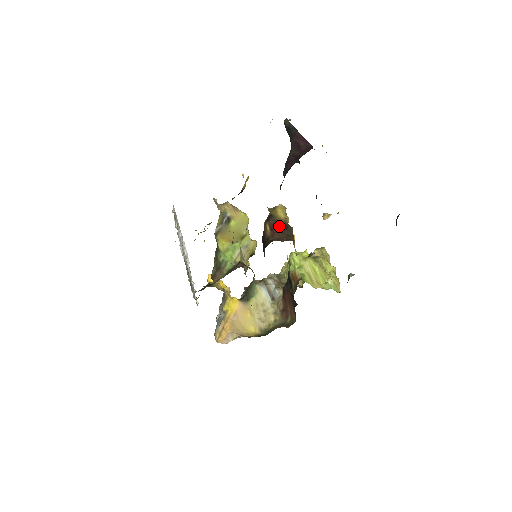
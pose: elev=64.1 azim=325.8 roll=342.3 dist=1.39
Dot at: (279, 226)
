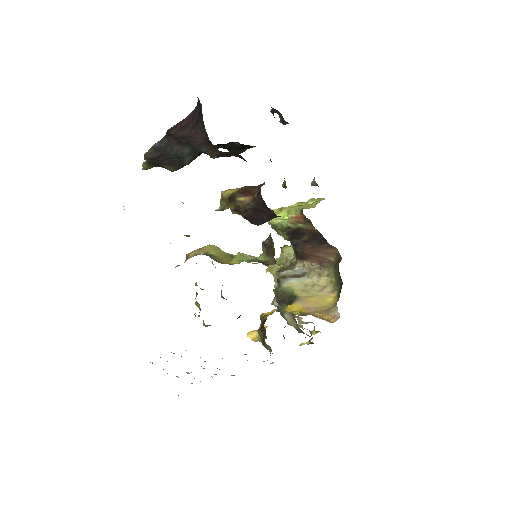
Dot at: (245, 189)
